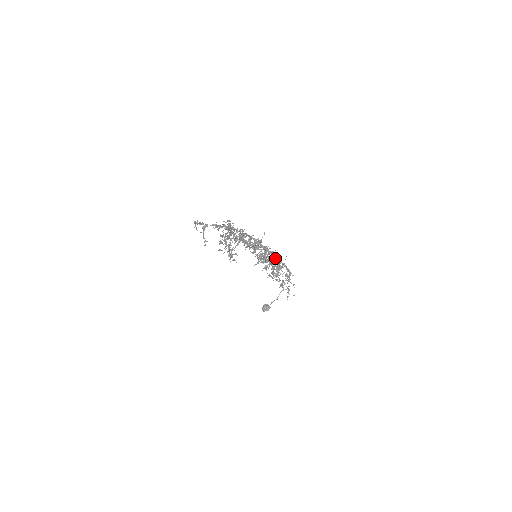
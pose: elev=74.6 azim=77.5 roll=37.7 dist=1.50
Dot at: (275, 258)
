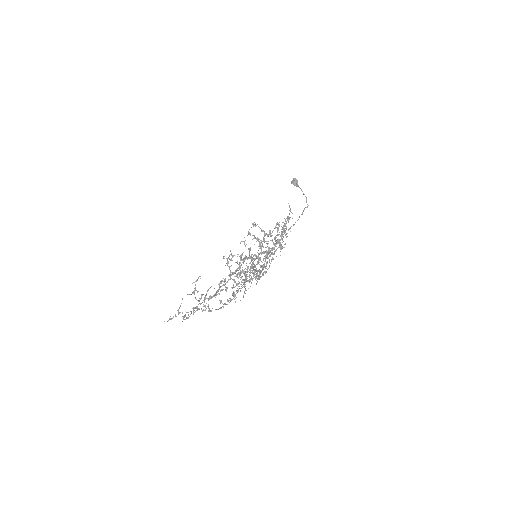
Dot at: occluded
